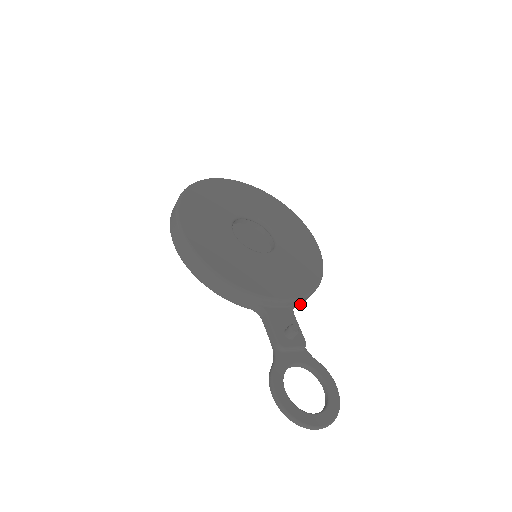
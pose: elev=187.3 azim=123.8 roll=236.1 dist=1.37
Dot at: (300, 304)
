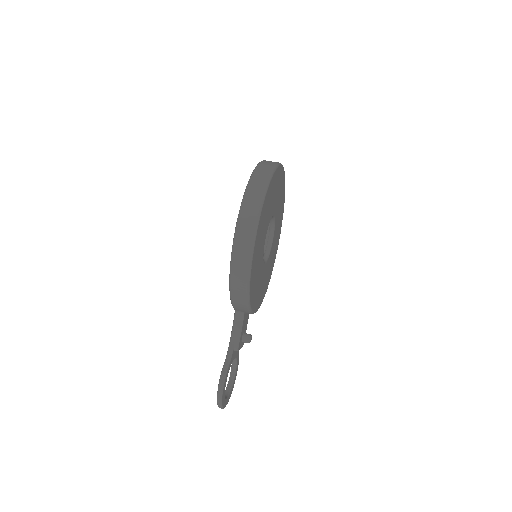
Dot at: occluded
